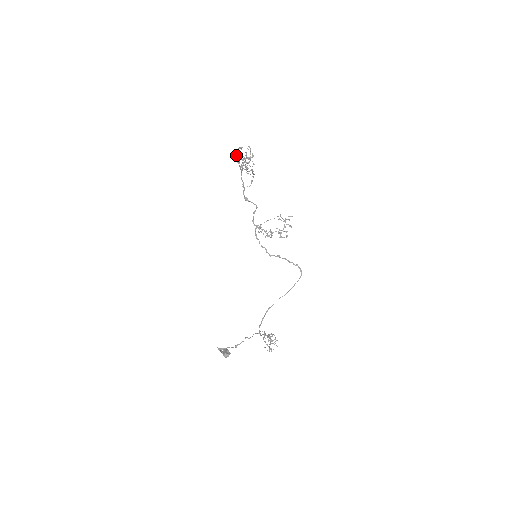
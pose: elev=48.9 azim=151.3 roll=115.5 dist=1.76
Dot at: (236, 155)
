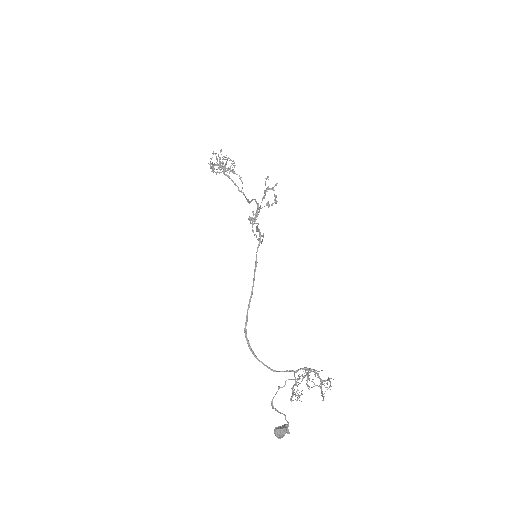
Dot at: (210, 166)
